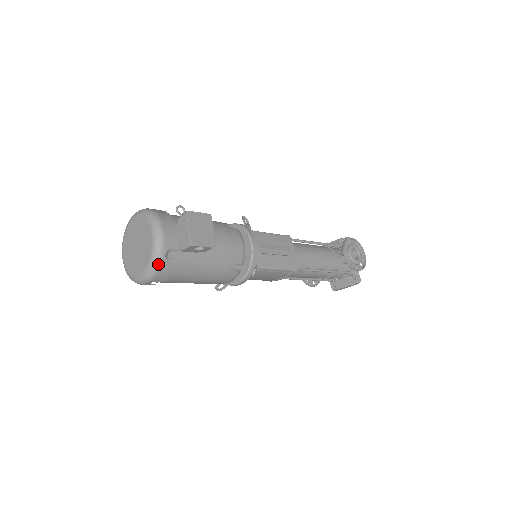
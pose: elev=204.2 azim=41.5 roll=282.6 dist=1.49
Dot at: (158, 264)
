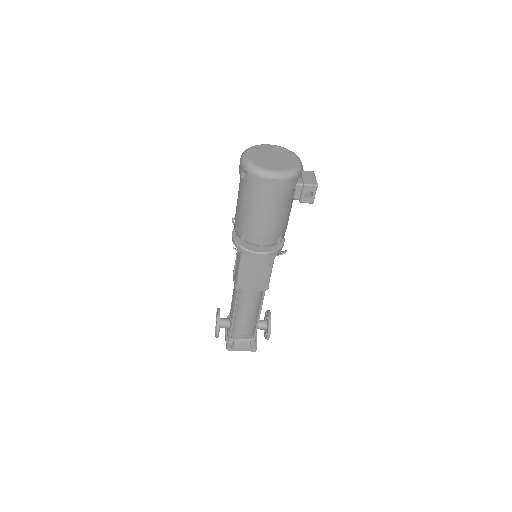
Dot at: (296, 175)
